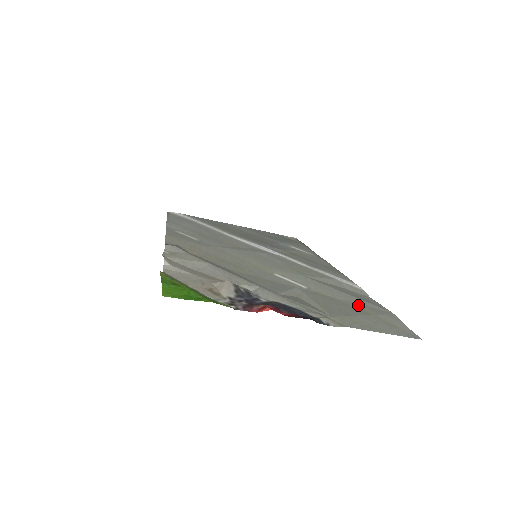
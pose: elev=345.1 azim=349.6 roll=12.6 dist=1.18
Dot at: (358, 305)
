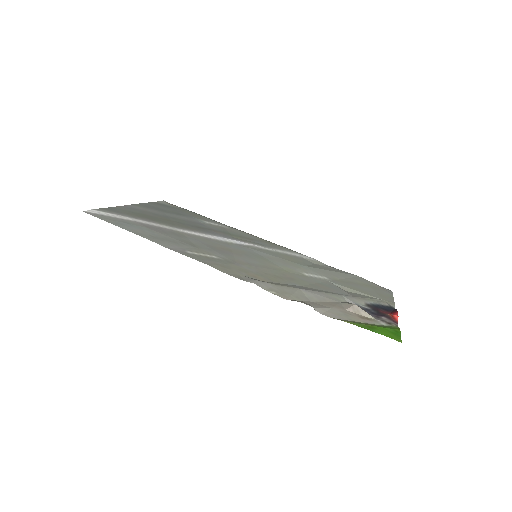
Dot at: (353, 280)
